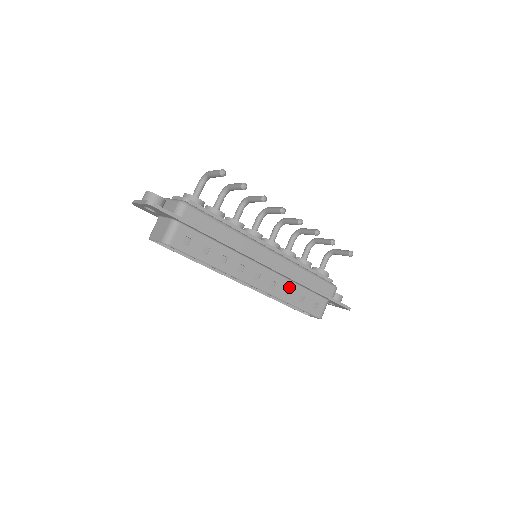
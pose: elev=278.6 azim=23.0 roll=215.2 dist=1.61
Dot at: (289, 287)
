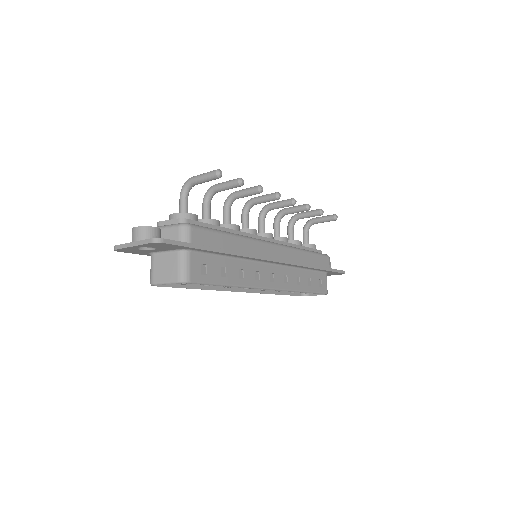
Dot at: (298, 275)
